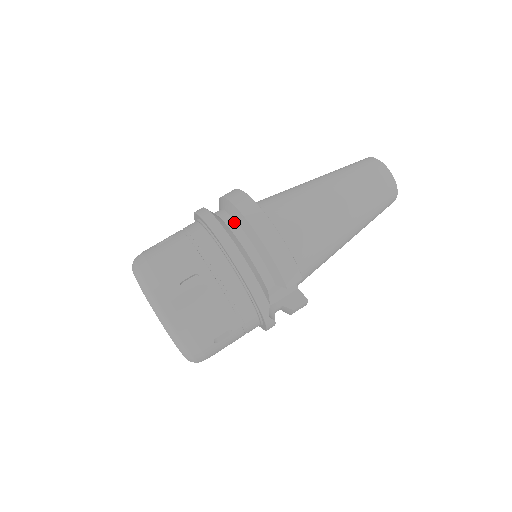
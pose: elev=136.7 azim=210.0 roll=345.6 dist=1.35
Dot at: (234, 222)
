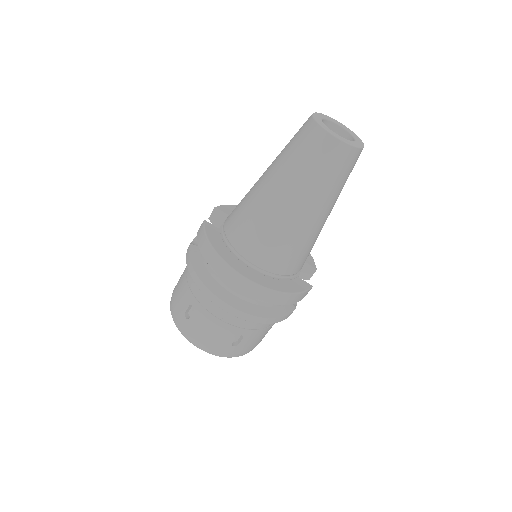
Dot at: occluded
